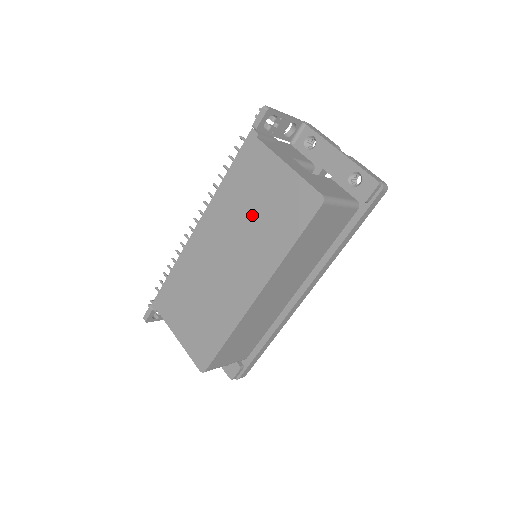
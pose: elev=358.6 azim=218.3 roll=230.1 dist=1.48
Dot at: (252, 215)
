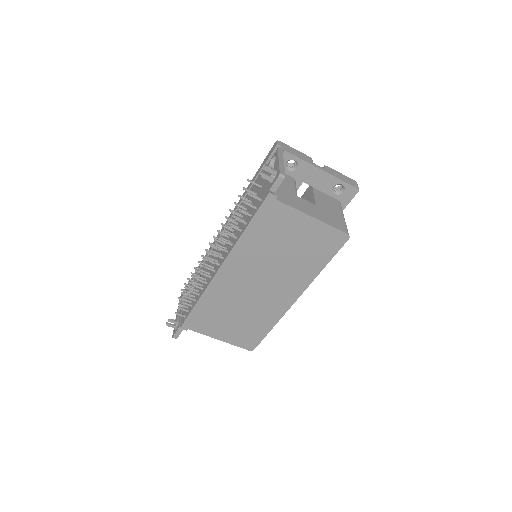
Dot at: (282, 254)
